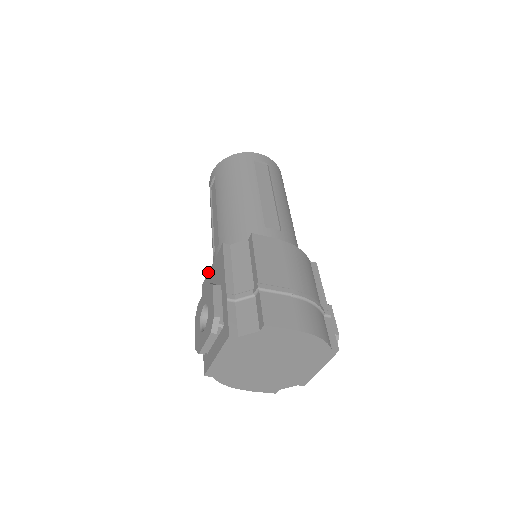
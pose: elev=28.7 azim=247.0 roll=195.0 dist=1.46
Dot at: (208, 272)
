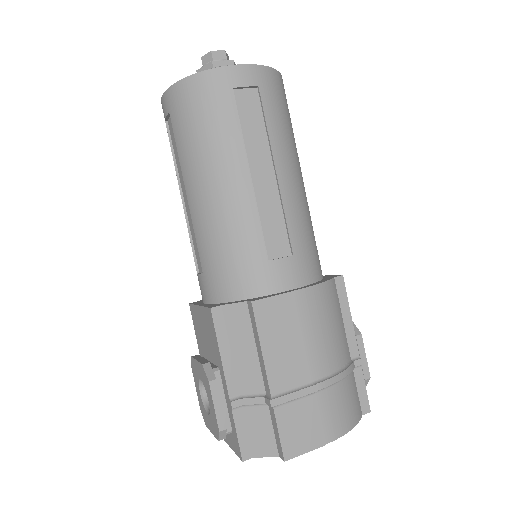
Dot at: (195, 305)
